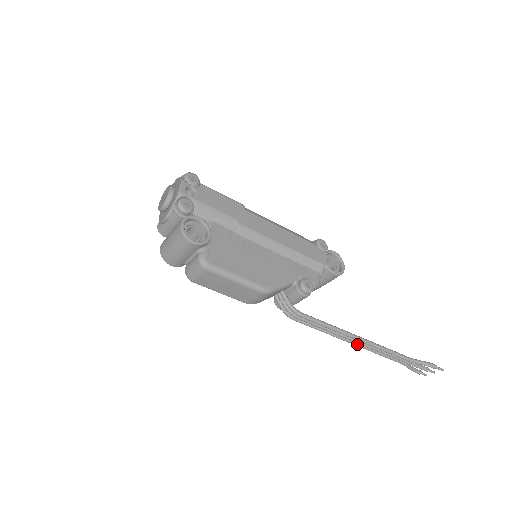
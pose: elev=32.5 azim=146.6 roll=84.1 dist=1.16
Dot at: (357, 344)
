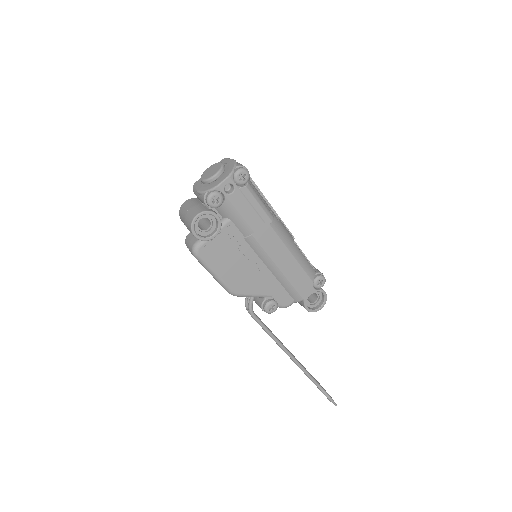
Dot at: occluded
